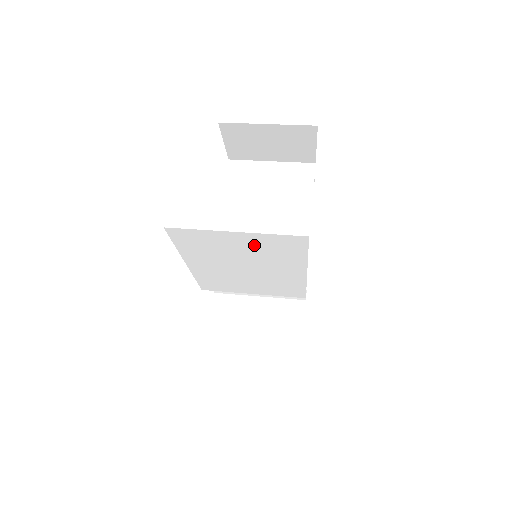
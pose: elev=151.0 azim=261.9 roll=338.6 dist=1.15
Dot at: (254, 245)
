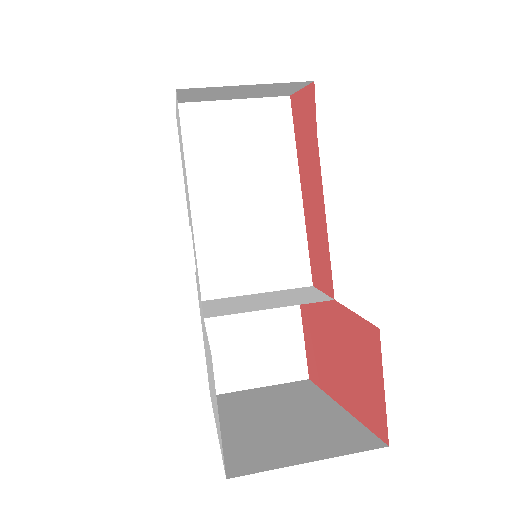
Dot at: occluded
